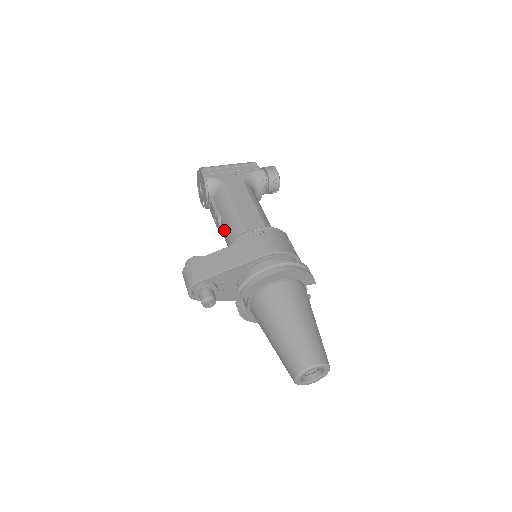
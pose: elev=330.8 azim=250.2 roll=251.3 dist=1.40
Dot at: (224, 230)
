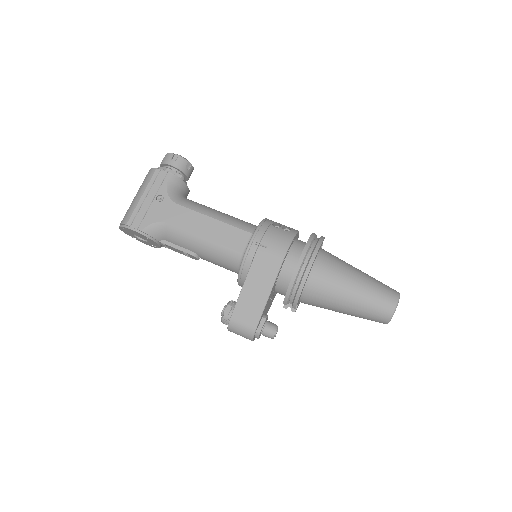
Dot at: (210, 261)
